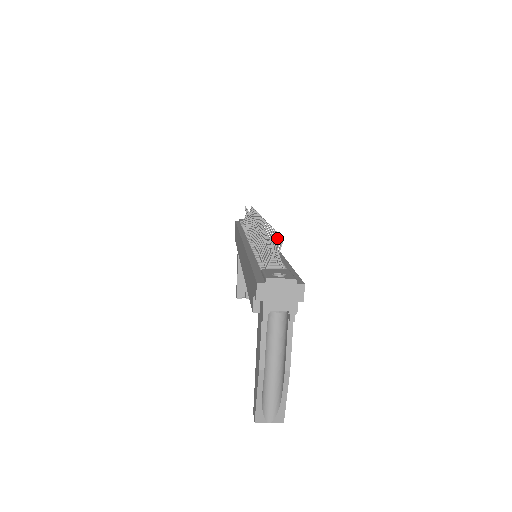
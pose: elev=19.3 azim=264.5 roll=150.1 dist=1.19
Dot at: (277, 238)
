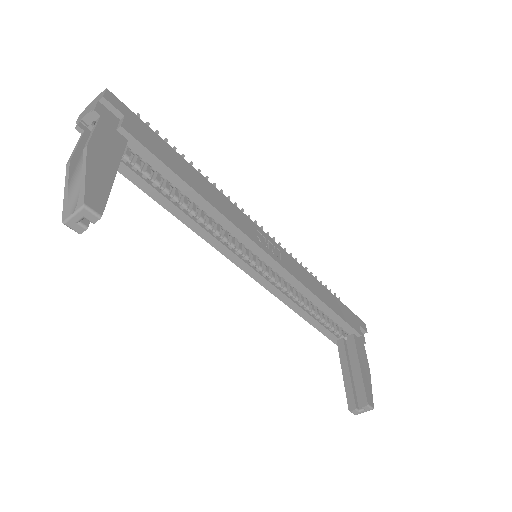
Dot at: occluded
